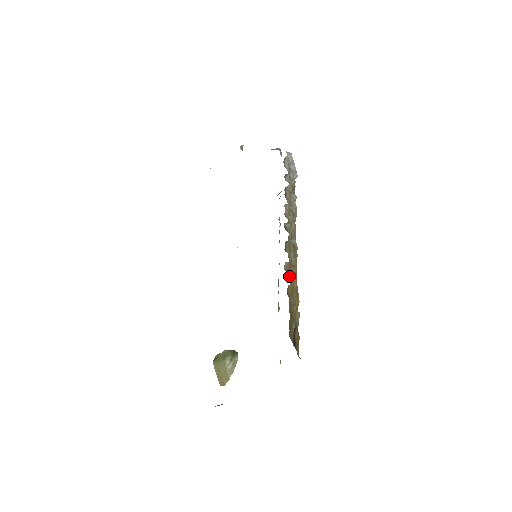
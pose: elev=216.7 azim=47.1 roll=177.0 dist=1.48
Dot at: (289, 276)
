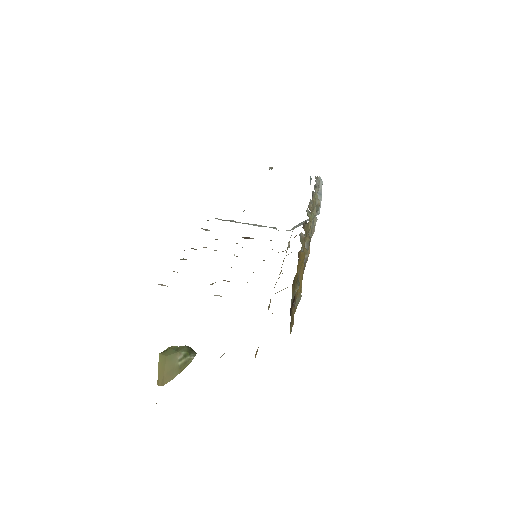
Dot at: occluded
